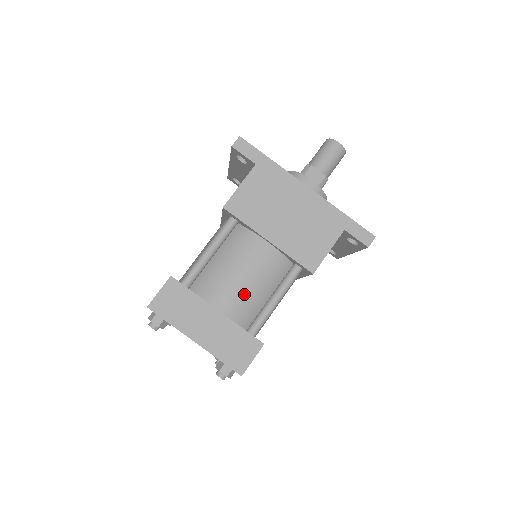
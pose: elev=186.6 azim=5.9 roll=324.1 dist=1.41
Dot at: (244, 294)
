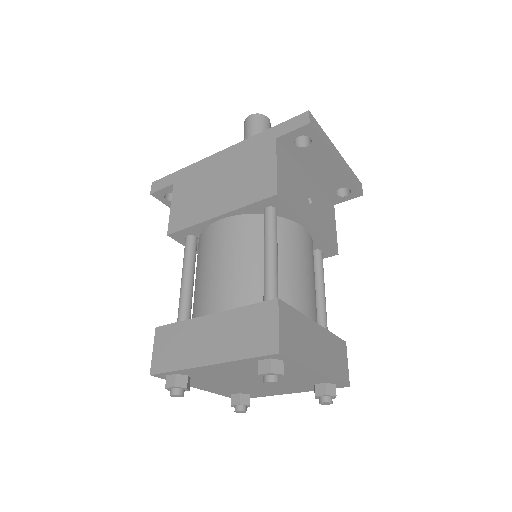
Dot at: (232, 279)
